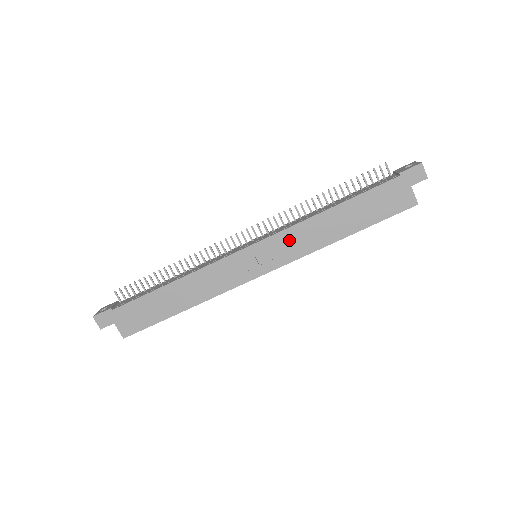
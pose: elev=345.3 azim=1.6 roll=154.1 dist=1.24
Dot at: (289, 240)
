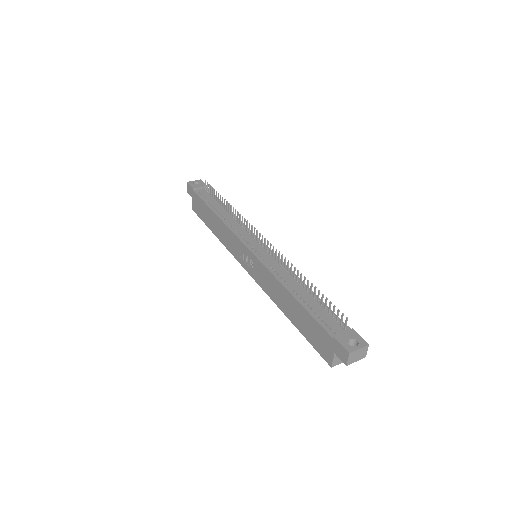
Dot at: (264, 274)
